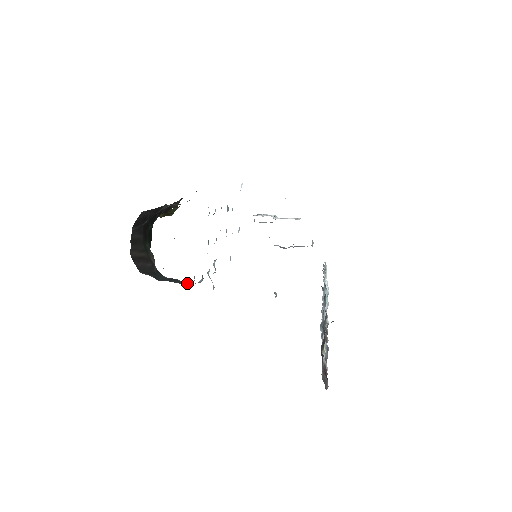
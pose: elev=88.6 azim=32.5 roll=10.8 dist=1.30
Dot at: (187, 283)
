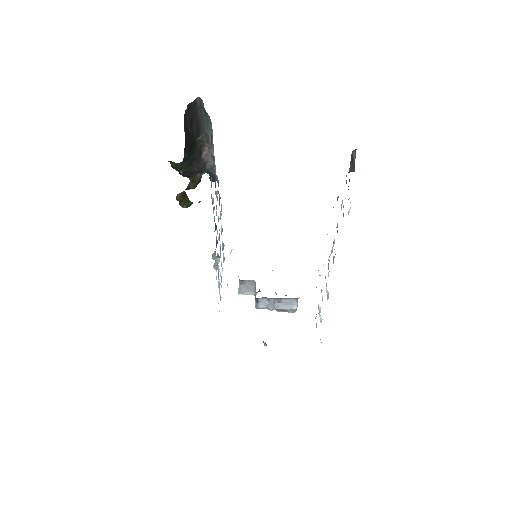
Dot at: occluded
